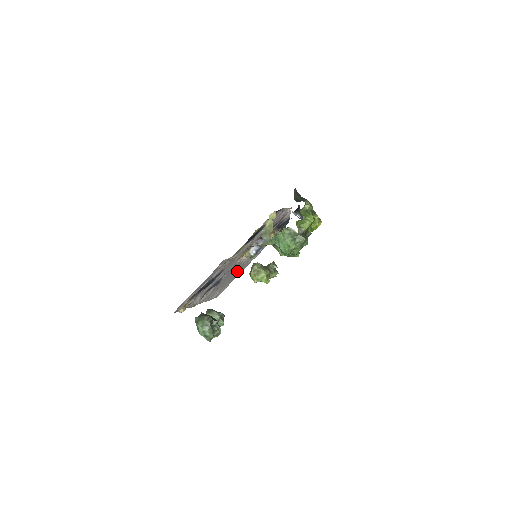
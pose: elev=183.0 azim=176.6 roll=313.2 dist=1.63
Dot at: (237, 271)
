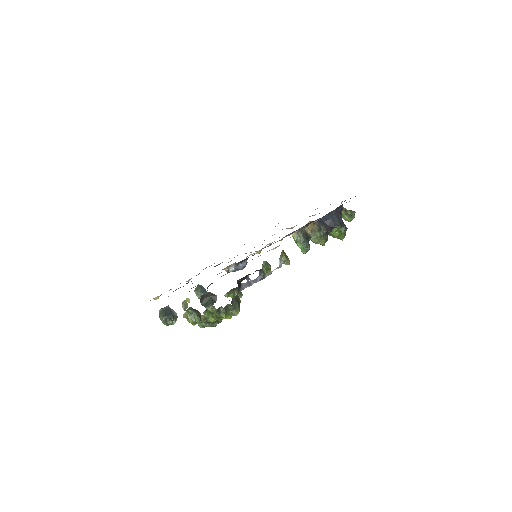
Dot at: occluded
